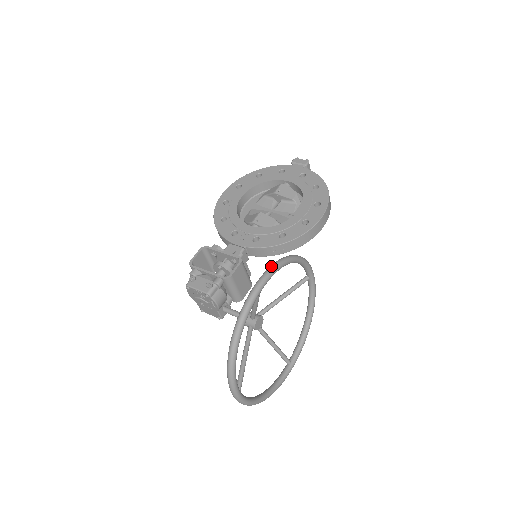
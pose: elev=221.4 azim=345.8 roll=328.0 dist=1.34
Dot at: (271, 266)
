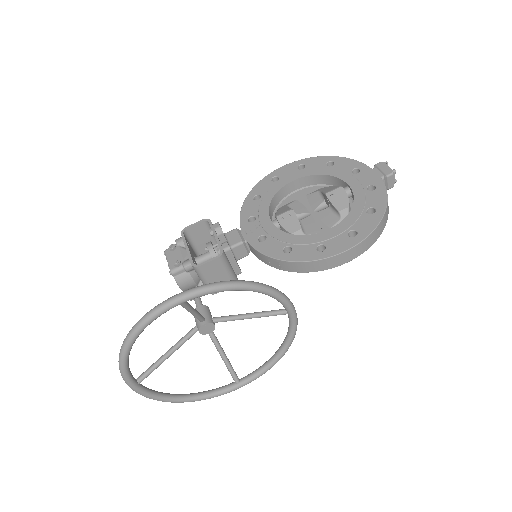
Dot at: (208, 284)
